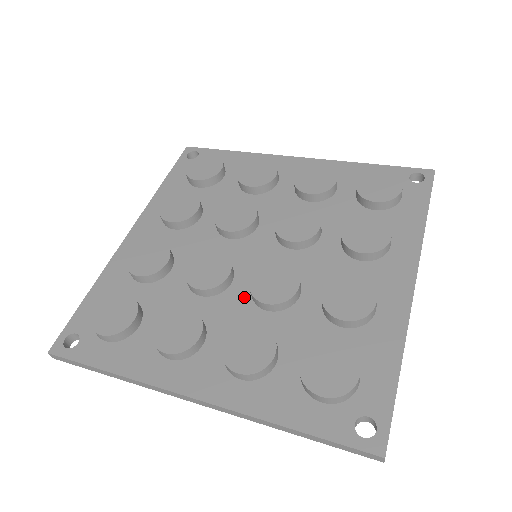
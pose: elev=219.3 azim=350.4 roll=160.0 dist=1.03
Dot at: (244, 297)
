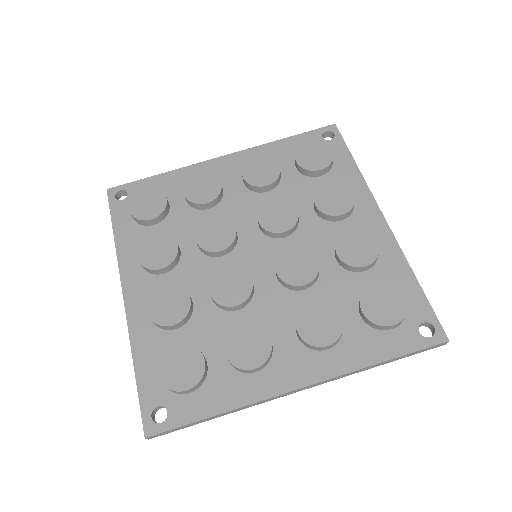
Dot at: (213, 273)
